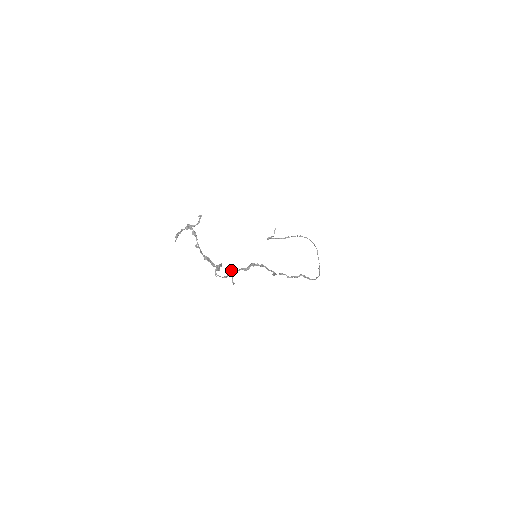
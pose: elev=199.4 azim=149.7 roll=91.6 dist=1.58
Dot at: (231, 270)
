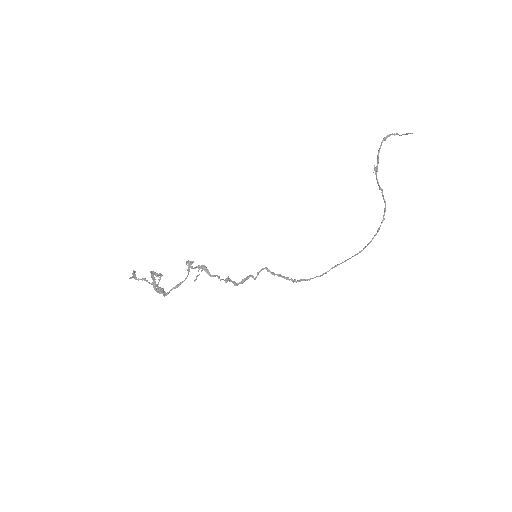
Dot at: (204, 269)
